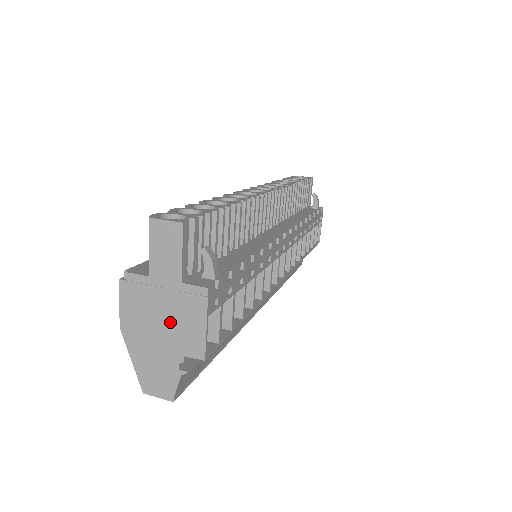
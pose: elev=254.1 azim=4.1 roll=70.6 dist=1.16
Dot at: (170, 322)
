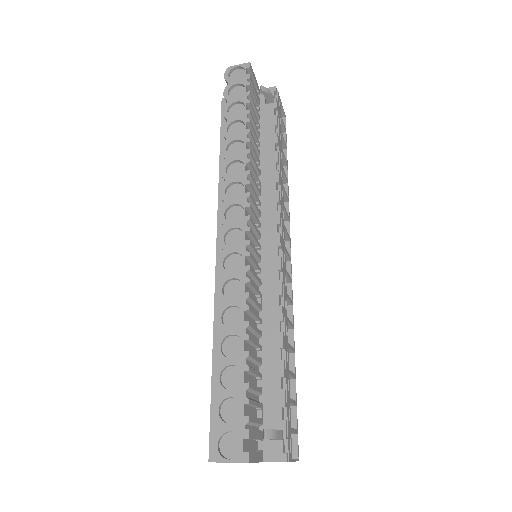
Dot at: occluded
